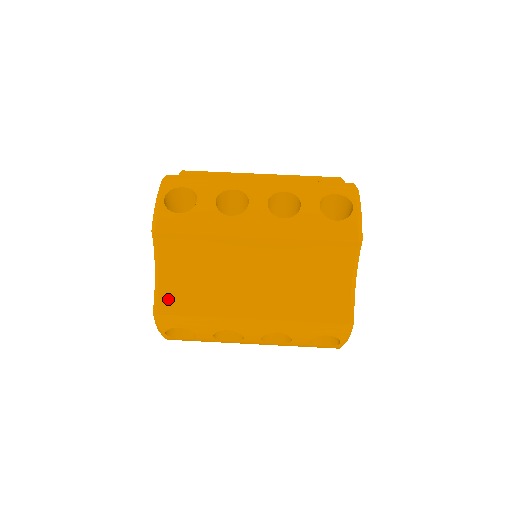
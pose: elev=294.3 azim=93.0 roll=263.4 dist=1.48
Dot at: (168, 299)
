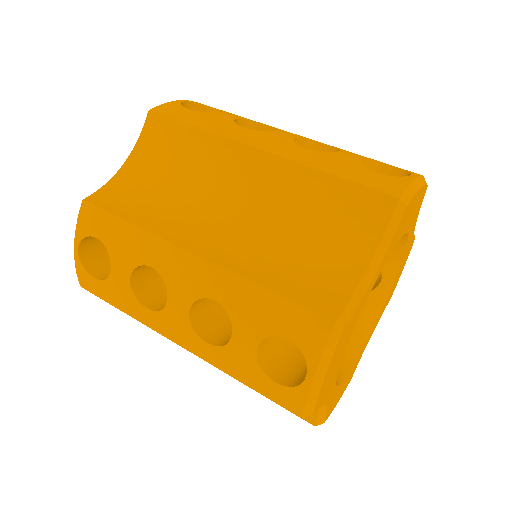
Dot at: (110, 193)
